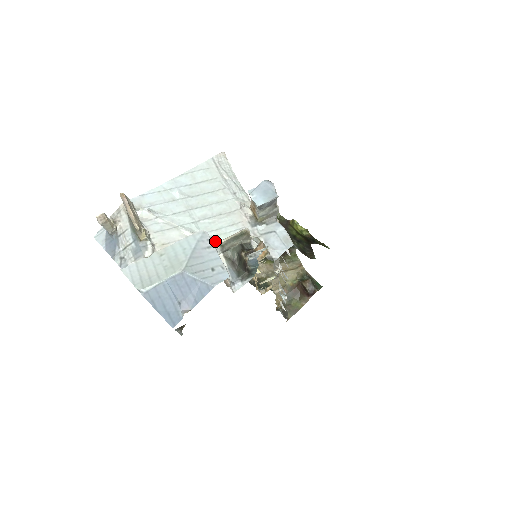
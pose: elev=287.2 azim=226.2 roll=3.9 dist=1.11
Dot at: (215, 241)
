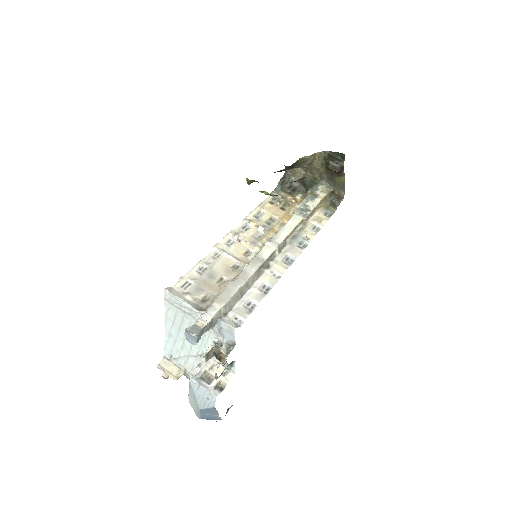
Dot at: occluded
